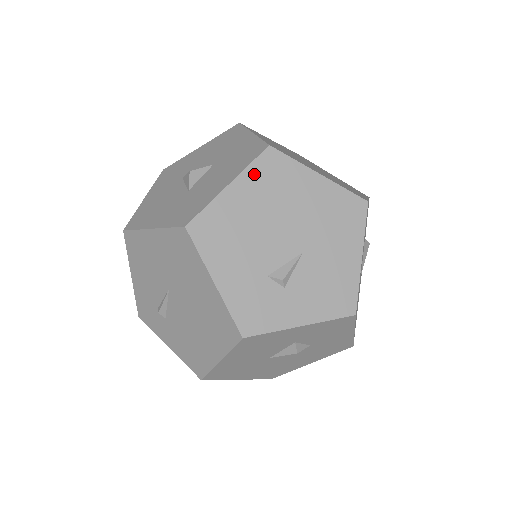
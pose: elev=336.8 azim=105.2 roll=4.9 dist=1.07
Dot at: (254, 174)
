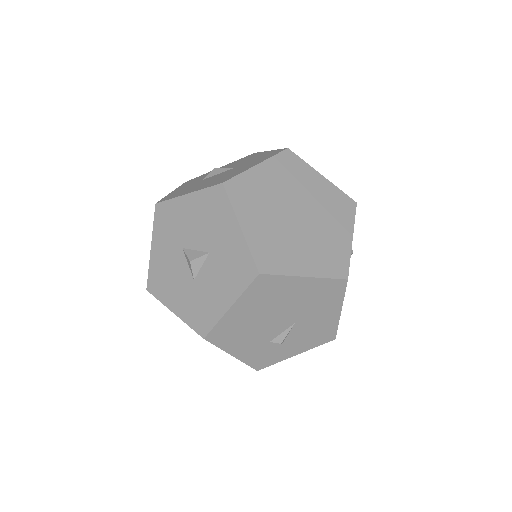
Dot at: (249, 295)
